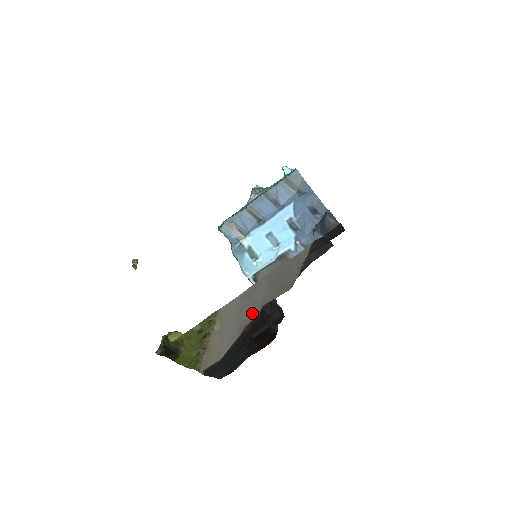
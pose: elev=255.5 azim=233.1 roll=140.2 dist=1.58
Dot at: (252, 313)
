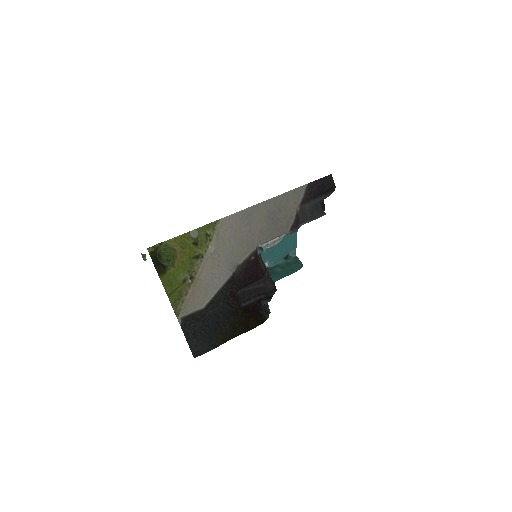
Dot at: (247, 248)
